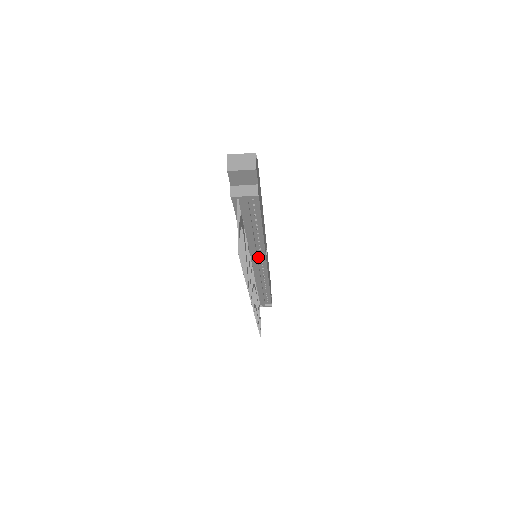
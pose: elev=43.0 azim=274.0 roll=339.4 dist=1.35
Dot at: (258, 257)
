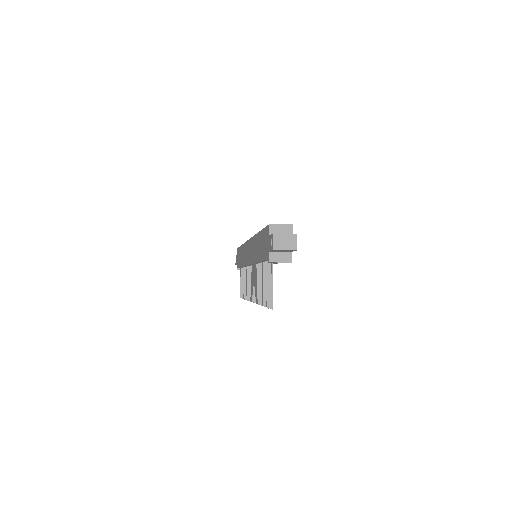
Dot at: occluded
